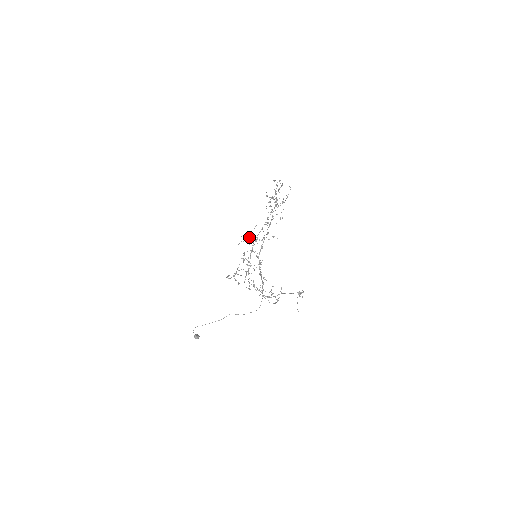
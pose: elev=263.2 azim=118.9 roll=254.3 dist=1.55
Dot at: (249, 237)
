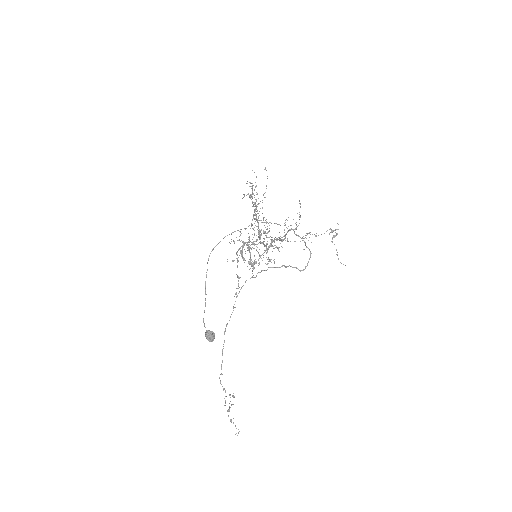
Dot at: occluded
